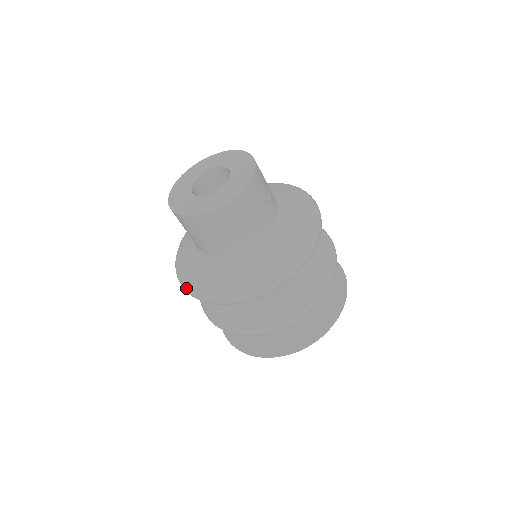
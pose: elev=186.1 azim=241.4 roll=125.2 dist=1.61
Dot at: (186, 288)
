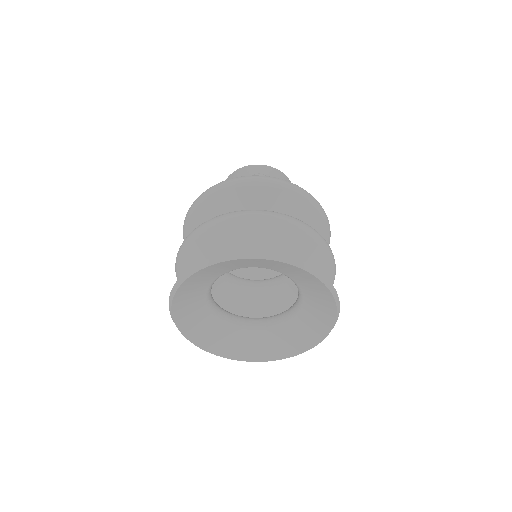
Dot at: occluded
